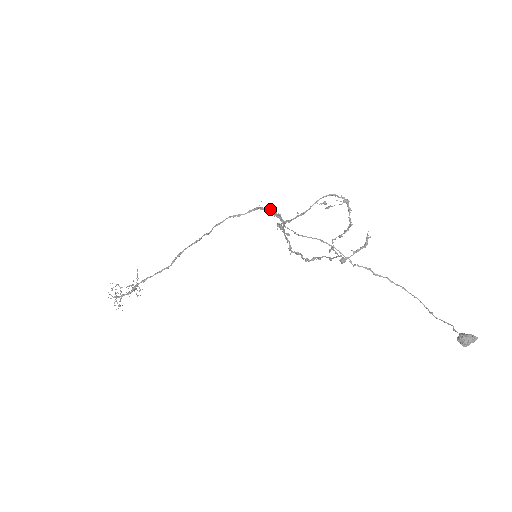
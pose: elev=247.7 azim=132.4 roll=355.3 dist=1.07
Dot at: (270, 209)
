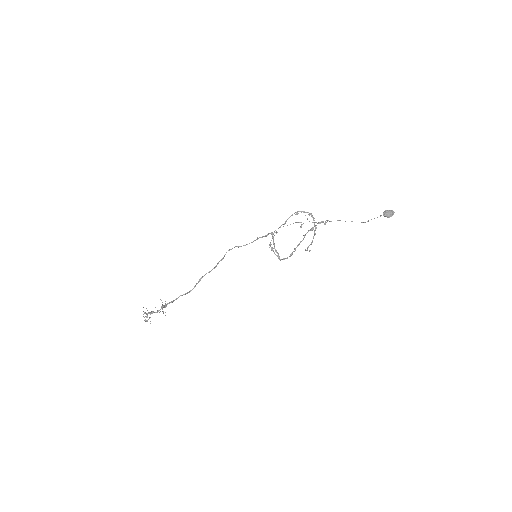
Dot at: (264, 236)
